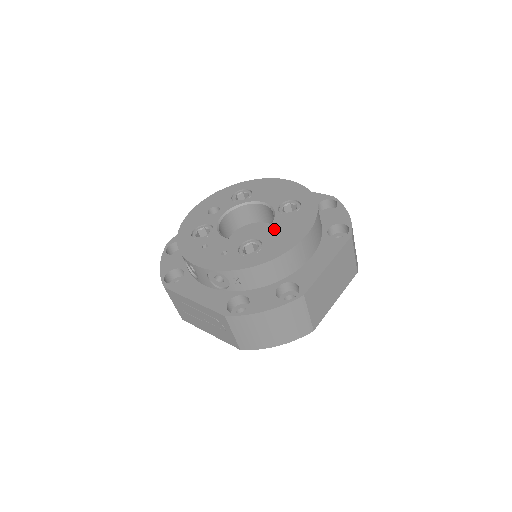
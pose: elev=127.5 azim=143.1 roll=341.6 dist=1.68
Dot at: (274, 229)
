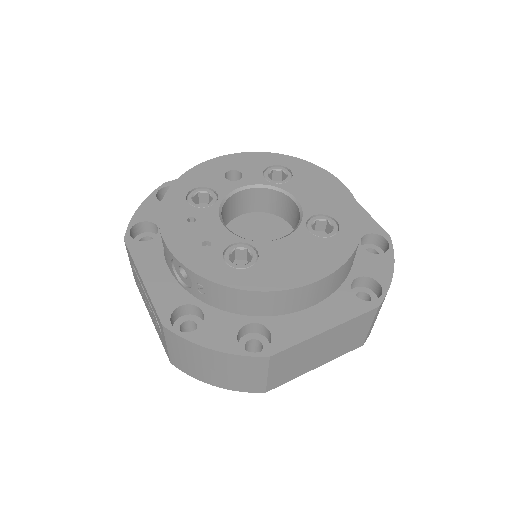
Dot at: (285, 247)
